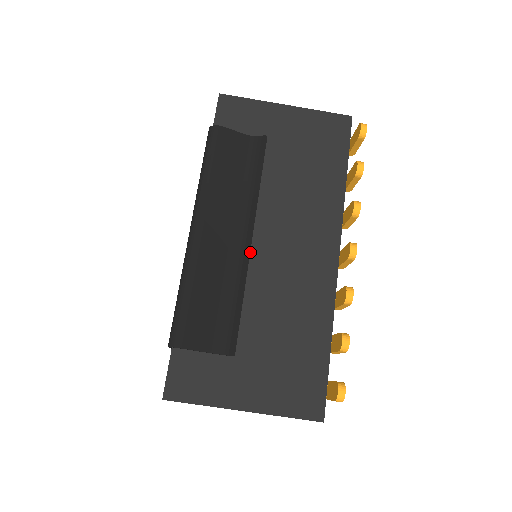
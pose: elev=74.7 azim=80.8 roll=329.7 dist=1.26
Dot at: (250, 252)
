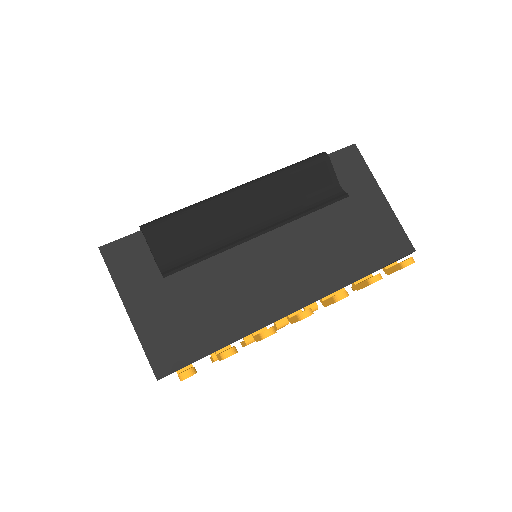
Dot at: (251, 241)
